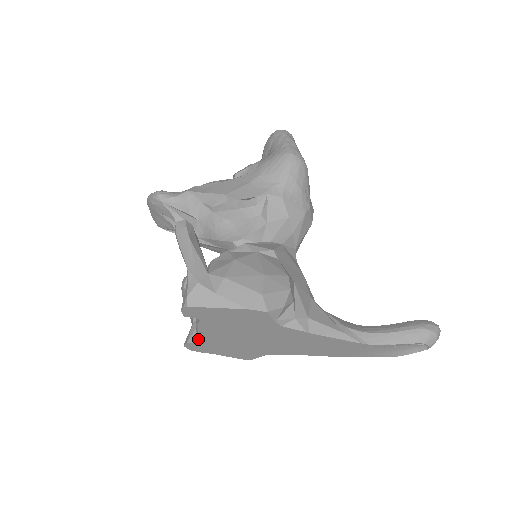
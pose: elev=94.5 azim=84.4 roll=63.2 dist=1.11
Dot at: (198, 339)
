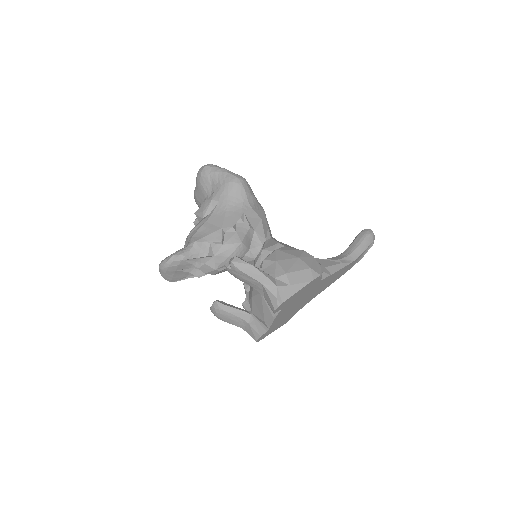
Dot at: (264, 330)
